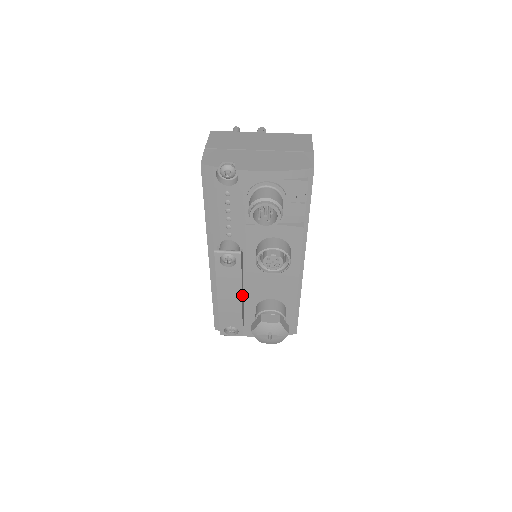
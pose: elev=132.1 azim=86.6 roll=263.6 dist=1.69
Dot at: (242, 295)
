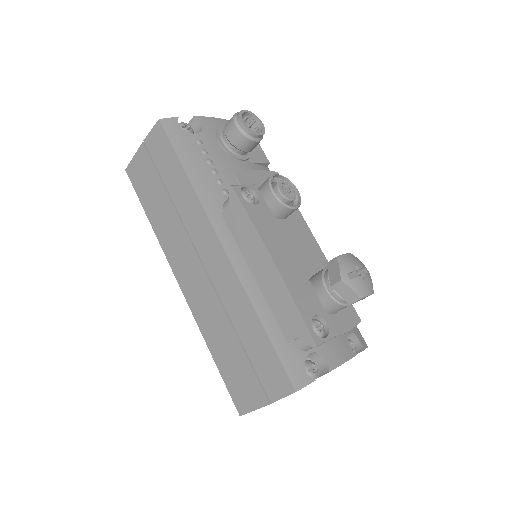
Dot at: occluded
